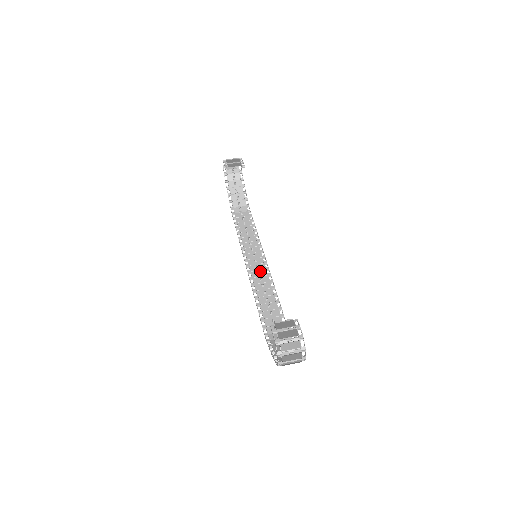
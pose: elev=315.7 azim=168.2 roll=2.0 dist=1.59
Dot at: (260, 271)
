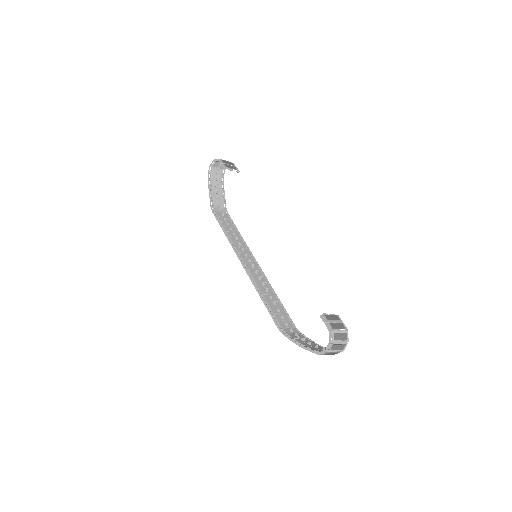
Dot at: (256, 271)
